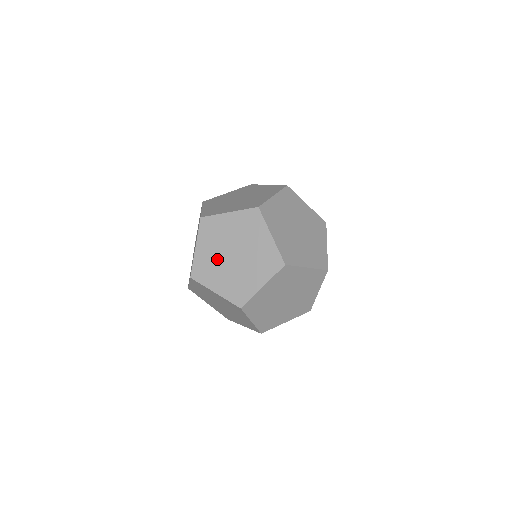
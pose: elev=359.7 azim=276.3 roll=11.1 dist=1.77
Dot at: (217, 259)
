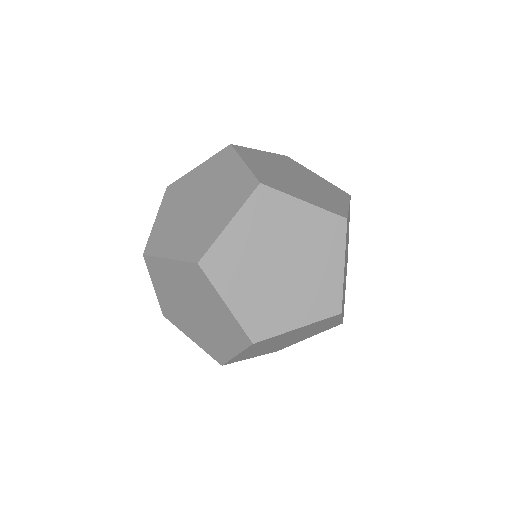
Dot at: (179, 308)
